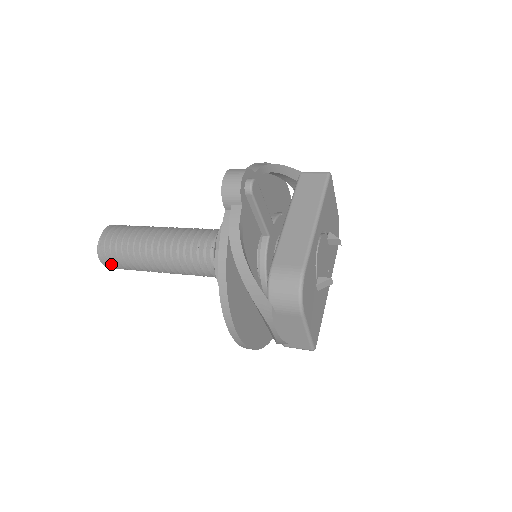
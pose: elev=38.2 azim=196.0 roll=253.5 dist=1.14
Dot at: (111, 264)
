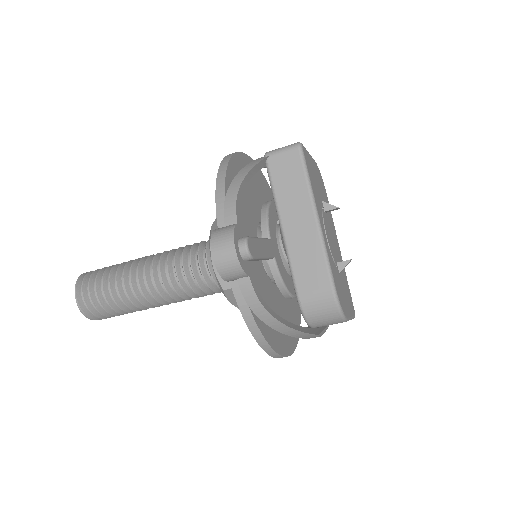
Dot at: (106, 318)
